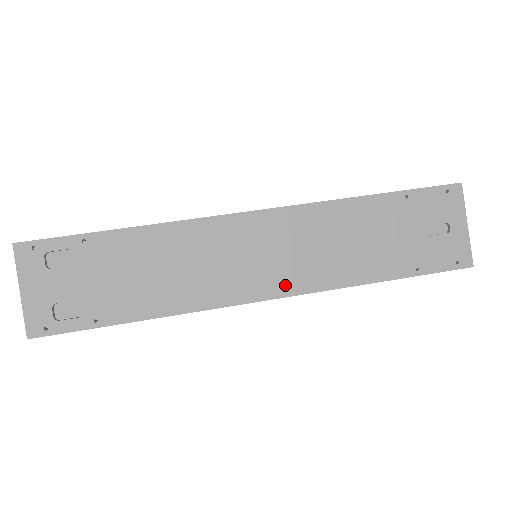
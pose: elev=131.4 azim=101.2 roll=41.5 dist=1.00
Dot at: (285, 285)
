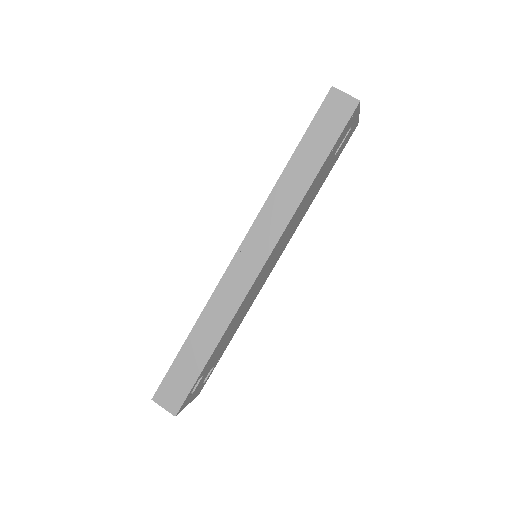
Dot at: (282, 251)
